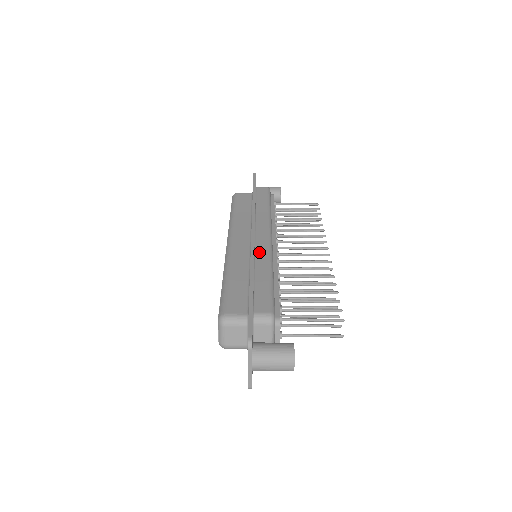
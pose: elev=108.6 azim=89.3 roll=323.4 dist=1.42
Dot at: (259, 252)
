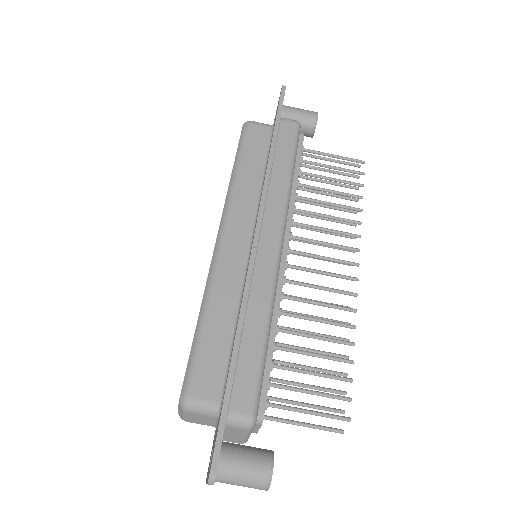
Dot at: (258, 277)
